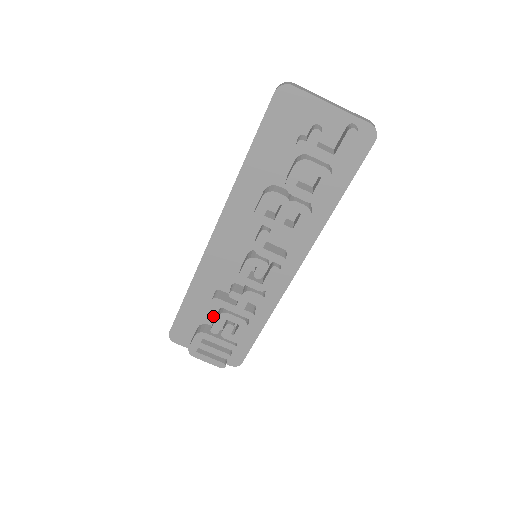
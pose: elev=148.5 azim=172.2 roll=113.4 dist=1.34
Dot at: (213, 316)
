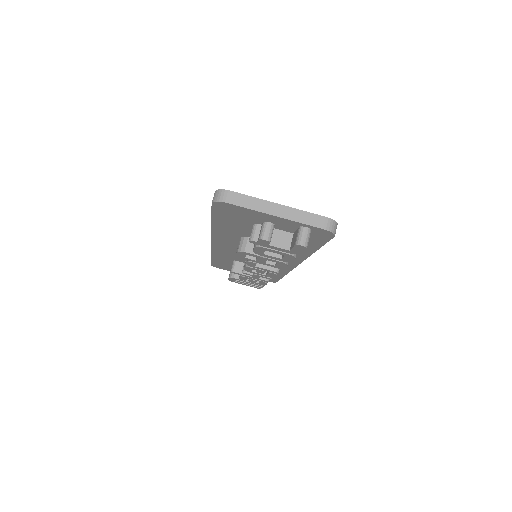
Dot at: occluded
